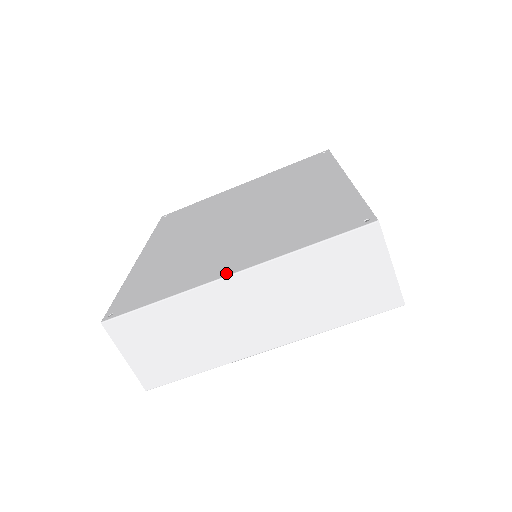
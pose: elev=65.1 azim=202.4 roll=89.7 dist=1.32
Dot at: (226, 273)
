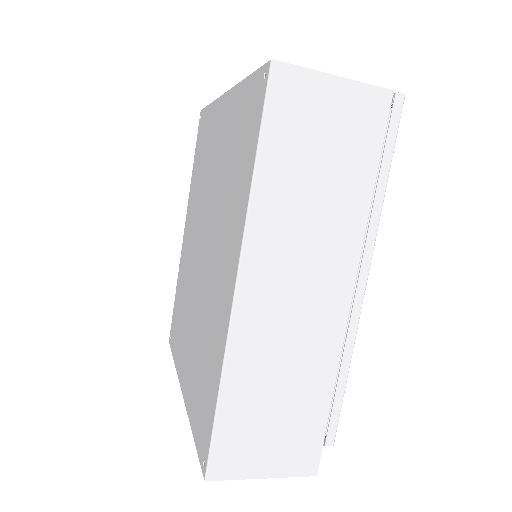
Dot at: (181, 384)
